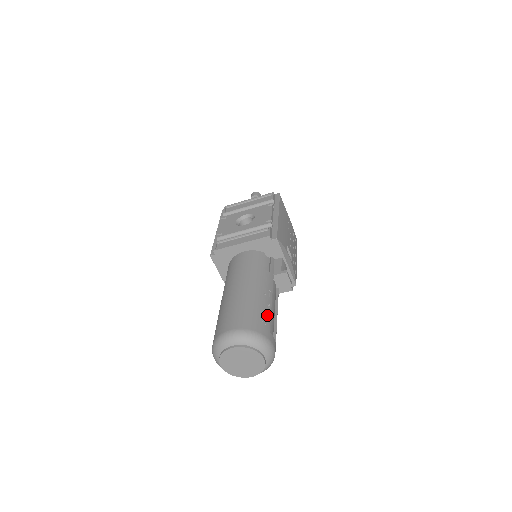
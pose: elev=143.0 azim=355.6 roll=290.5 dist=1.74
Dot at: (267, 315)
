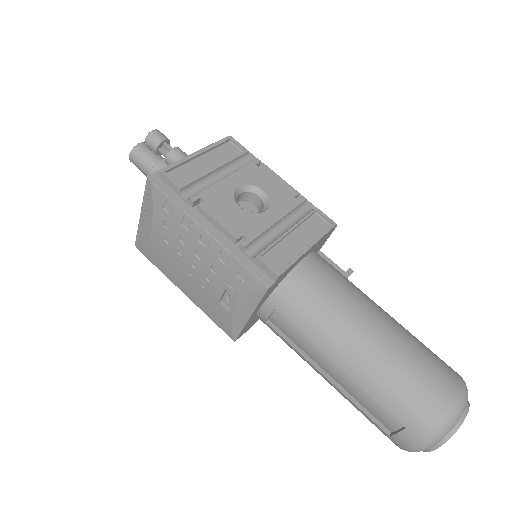
Dot at: occluded
